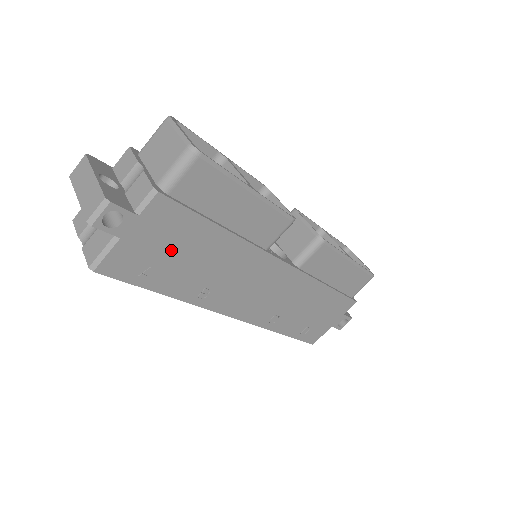
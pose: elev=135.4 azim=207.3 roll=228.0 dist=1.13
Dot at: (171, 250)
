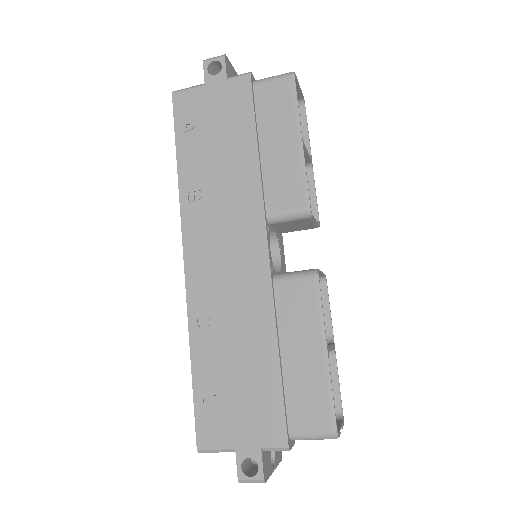
Dot at: (216, 126)
